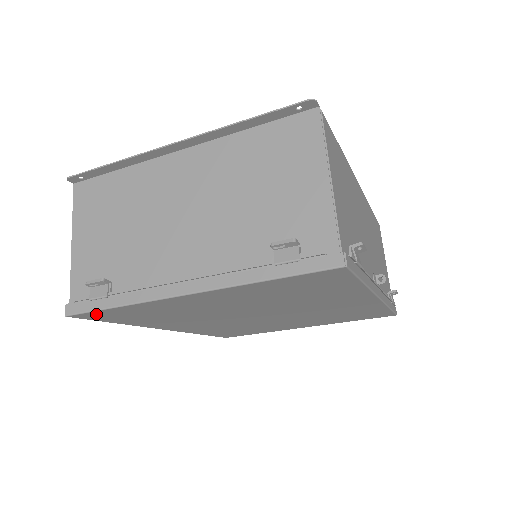
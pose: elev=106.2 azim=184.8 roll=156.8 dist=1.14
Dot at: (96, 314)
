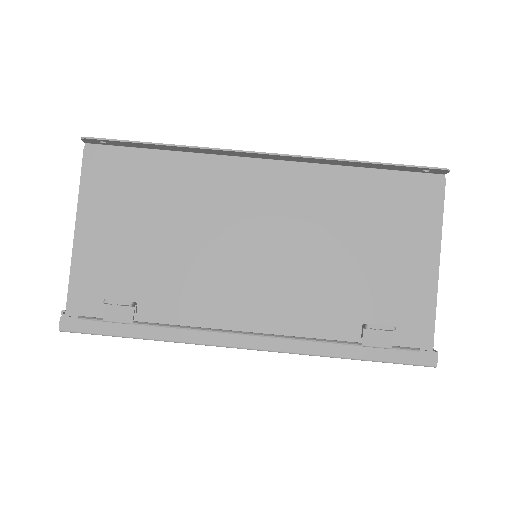
Dot at: occluded
